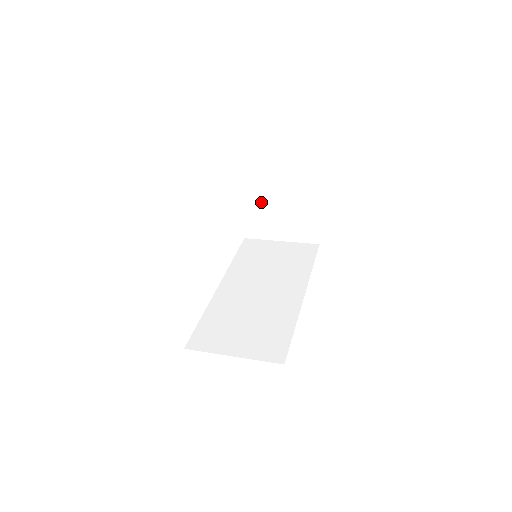
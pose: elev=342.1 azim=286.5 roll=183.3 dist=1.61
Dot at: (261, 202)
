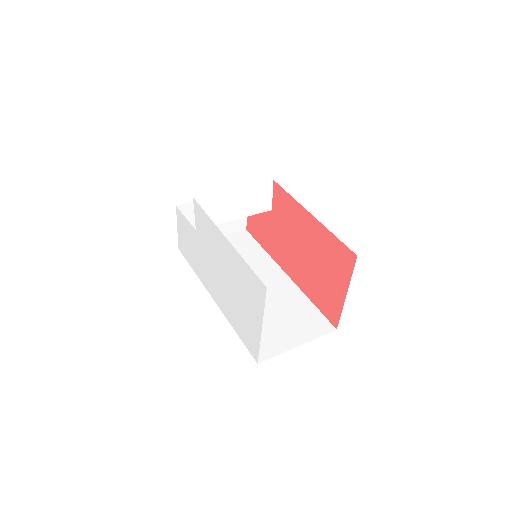
Dot at: (231, 206)
